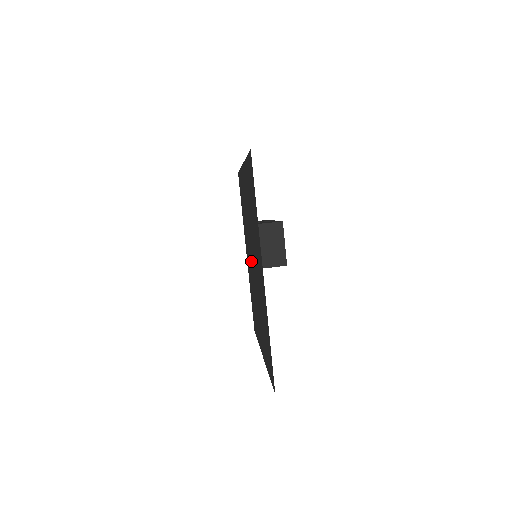
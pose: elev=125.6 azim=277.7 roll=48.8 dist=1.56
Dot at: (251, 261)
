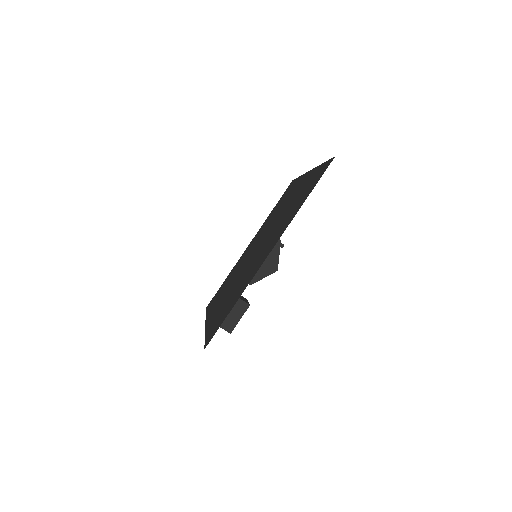
Dot at: (269, 230)
